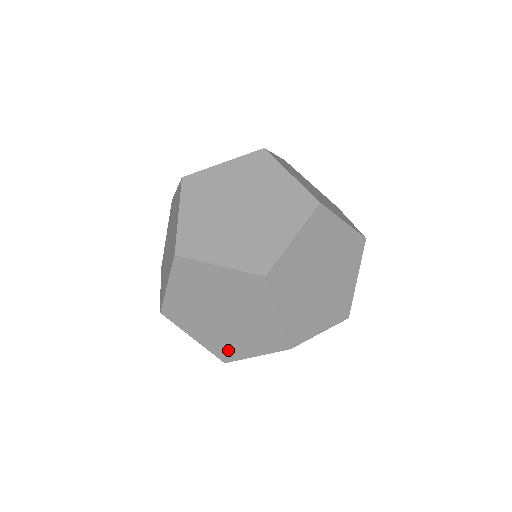
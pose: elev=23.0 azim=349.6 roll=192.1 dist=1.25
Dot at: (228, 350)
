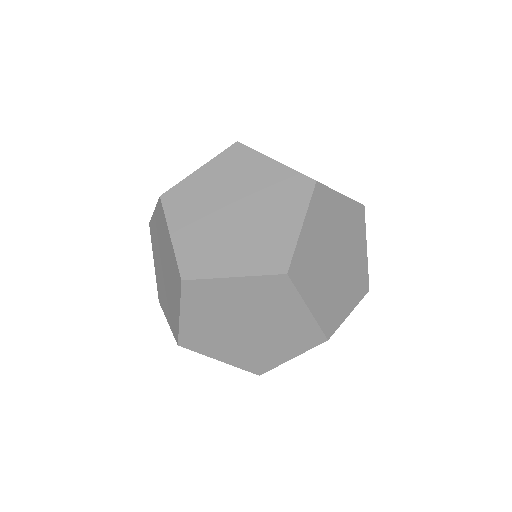
Dot at: occluded
